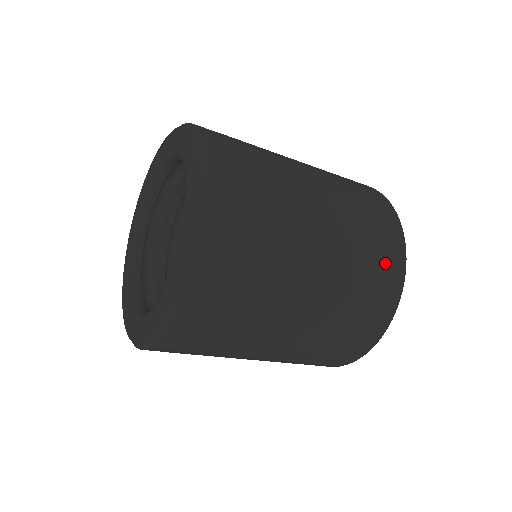
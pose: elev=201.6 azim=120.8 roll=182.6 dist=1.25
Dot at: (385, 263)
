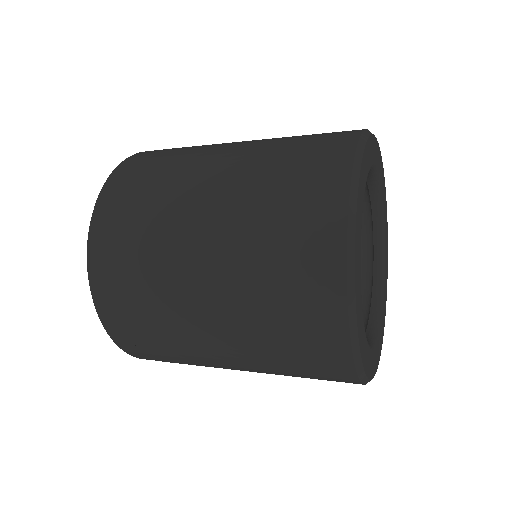
Dot at: (305, 236)
